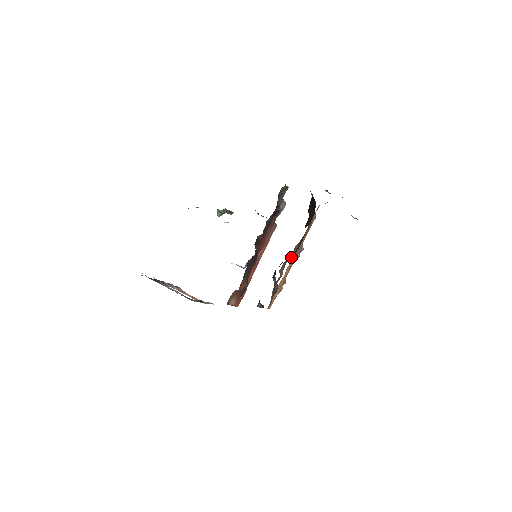
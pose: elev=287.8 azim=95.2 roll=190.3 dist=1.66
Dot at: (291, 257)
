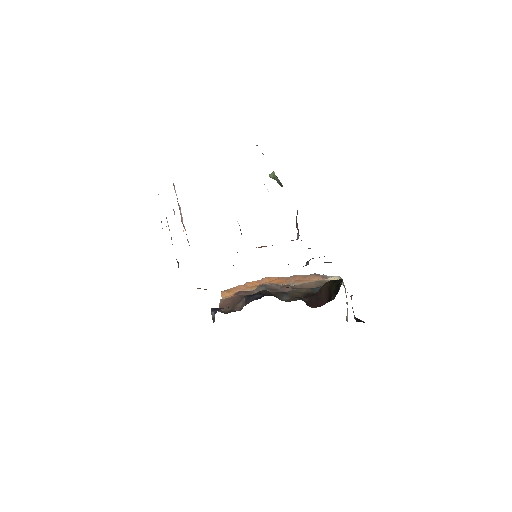
Dot at: (276, 291)
